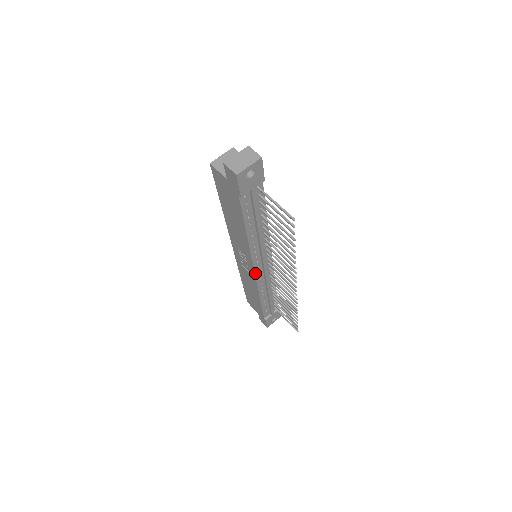
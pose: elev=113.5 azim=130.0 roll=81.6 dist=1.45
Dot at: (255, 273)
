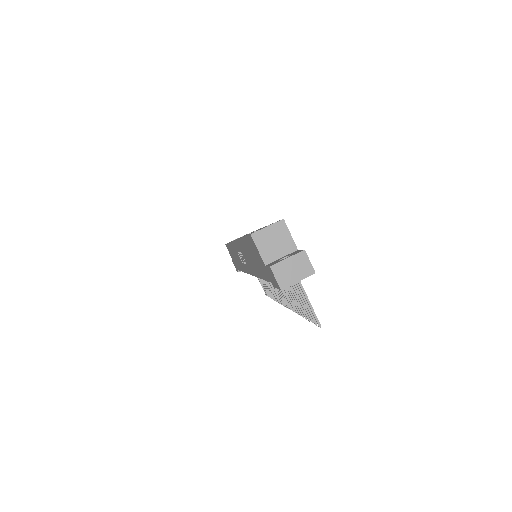
Dot at: occluded
